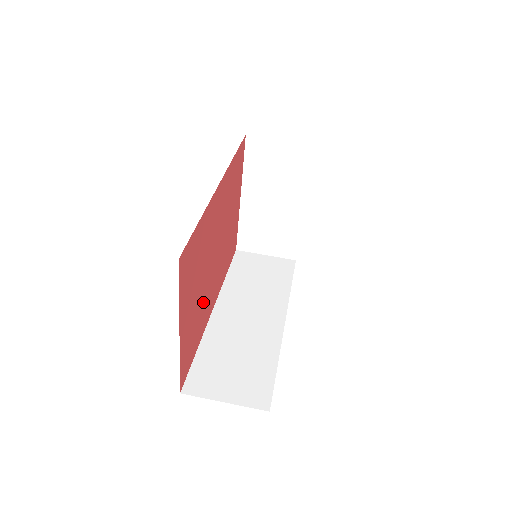
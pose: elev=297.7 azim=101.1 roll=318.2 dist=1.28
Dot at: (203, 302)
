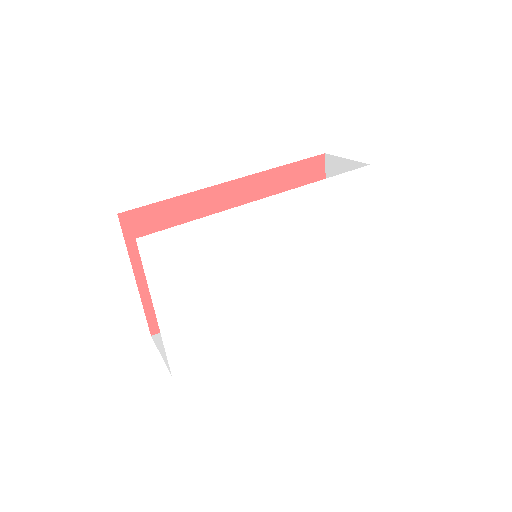
Dot at: occluded
